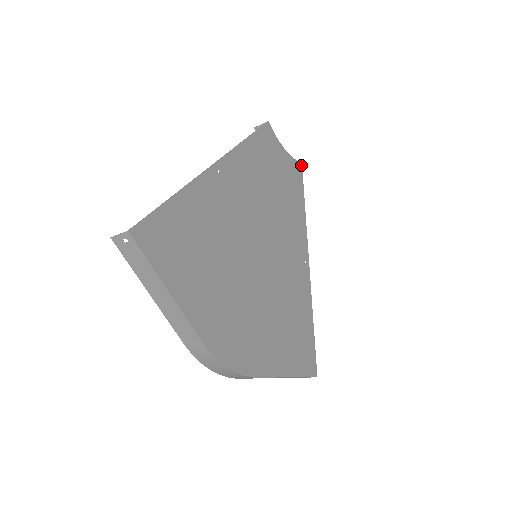
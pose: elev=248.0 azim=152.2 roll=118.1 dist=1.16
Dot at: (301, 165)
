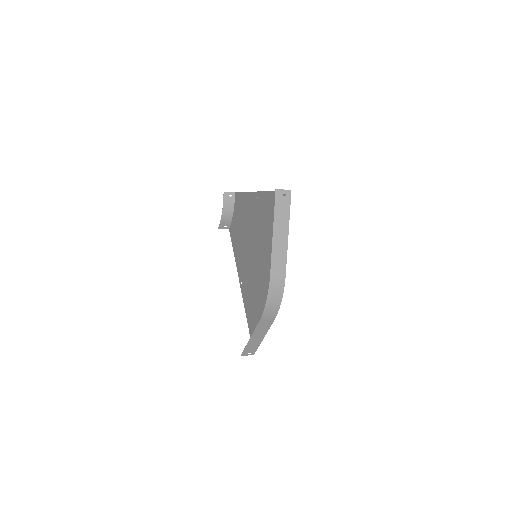
Dot at: (229, 229)
